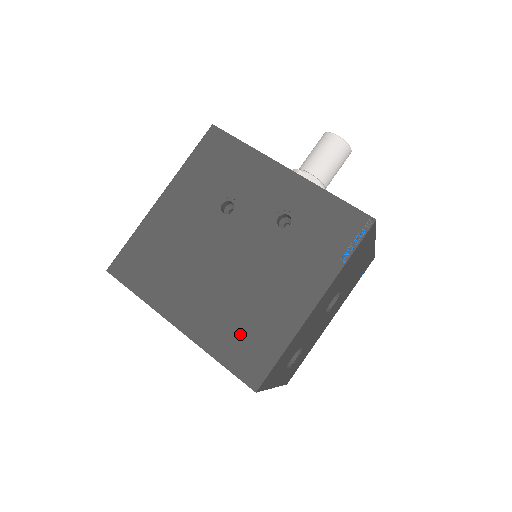
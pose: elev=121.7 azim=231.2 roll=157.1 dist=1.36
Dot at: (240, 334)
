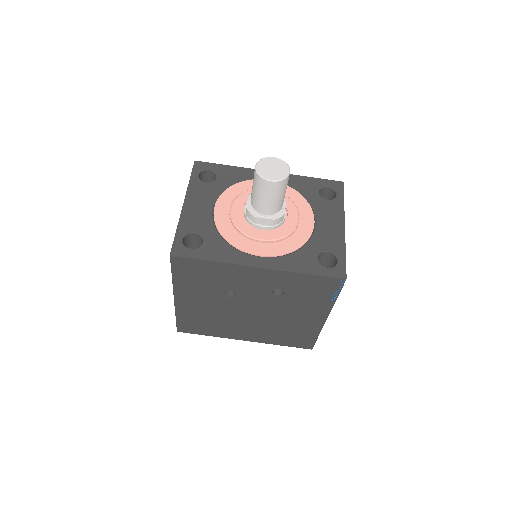
Dot at: (287, 336)
